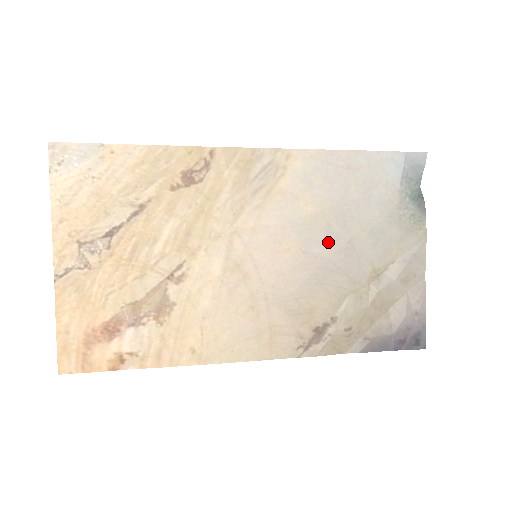
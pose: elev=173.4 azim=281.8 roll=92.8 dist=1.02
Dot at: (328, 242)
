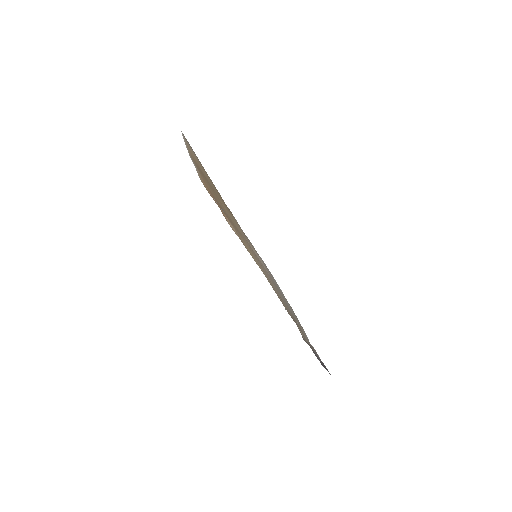
Dot at: occluded
